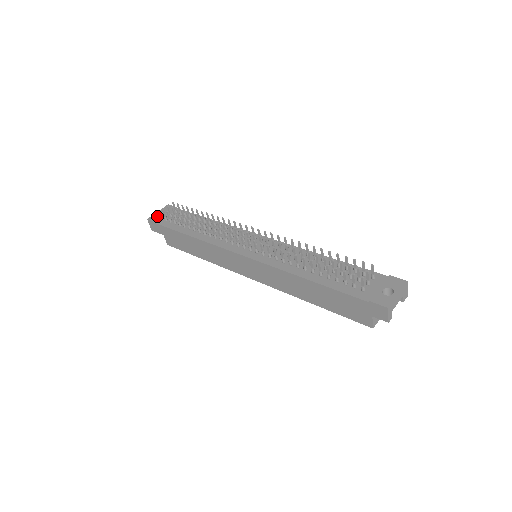
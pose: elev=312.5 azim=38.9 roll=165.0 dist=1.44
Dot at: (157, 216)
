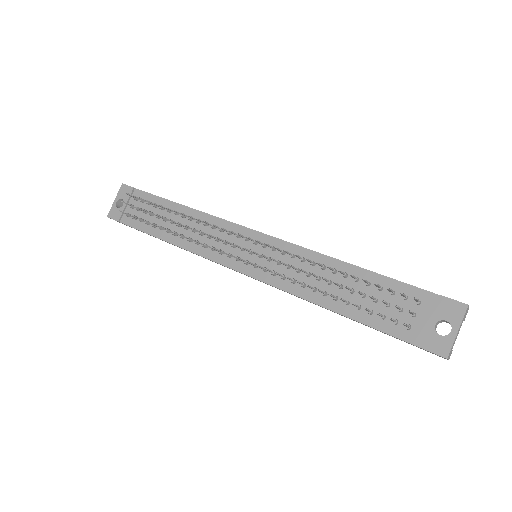
Dot at: (116, 210)
